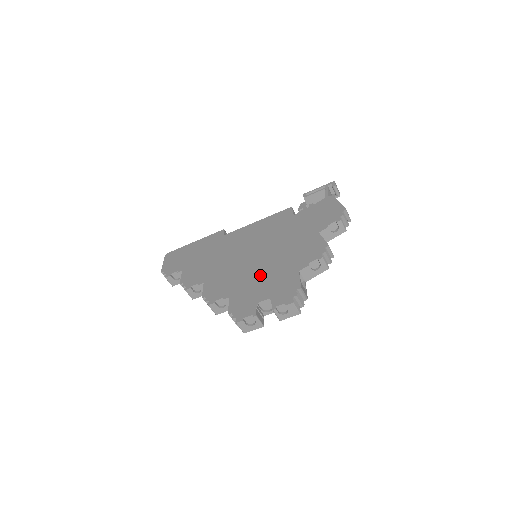
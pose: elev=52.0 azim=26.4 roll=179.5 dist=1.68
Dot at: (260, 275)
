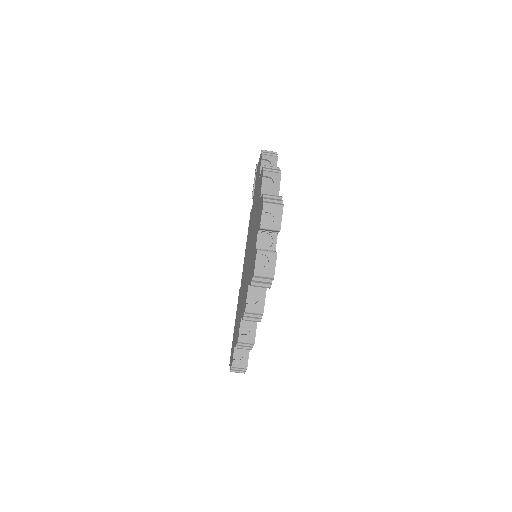
Dot at: (252, 245)
